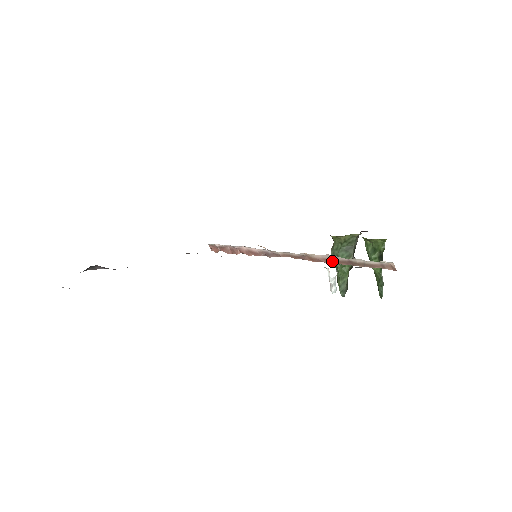
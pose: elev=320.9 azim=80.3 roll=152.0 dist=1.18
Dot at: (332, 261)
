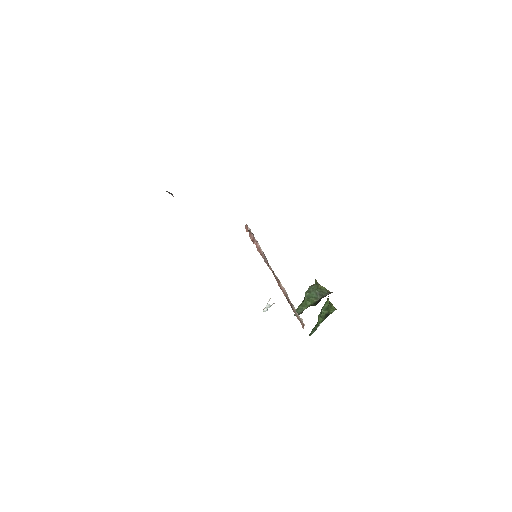
Dot at: (285, 295)
